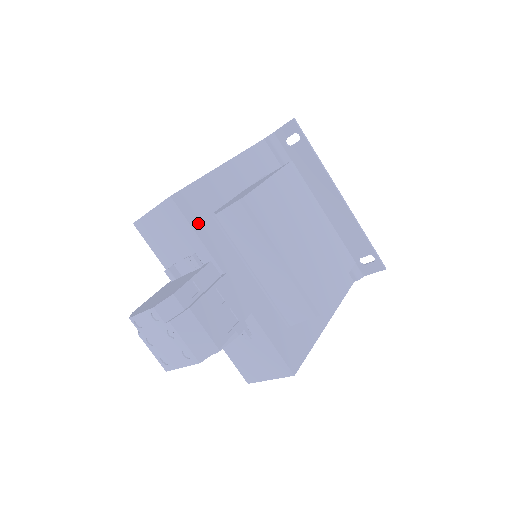
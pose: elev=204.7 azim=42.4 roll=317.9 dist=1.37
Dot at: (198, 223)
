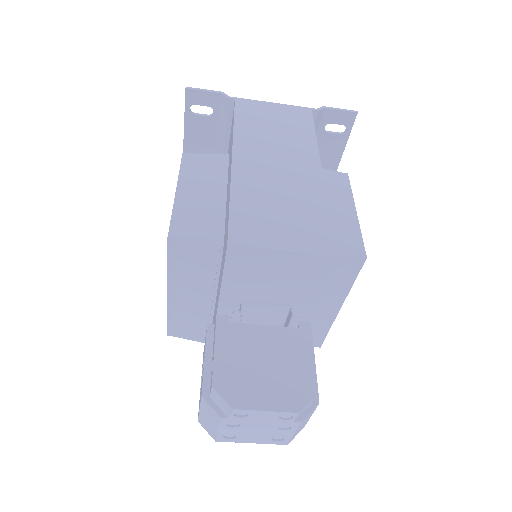
Dot at: occluded
